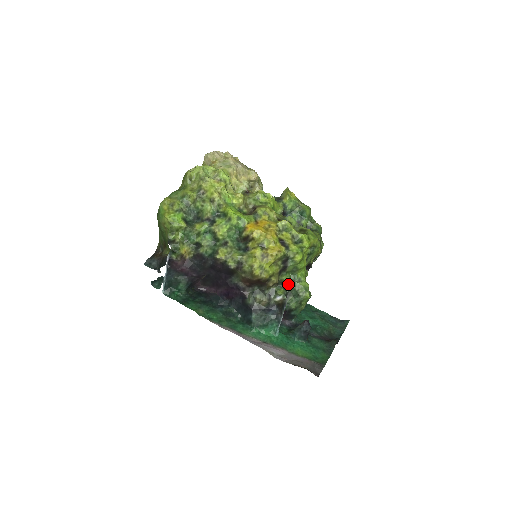
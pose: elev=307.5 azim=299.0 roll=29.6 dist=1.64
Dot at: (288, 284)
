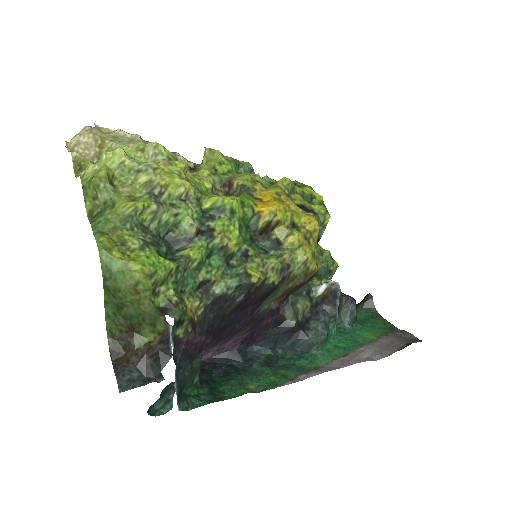
Dot at: occluded
